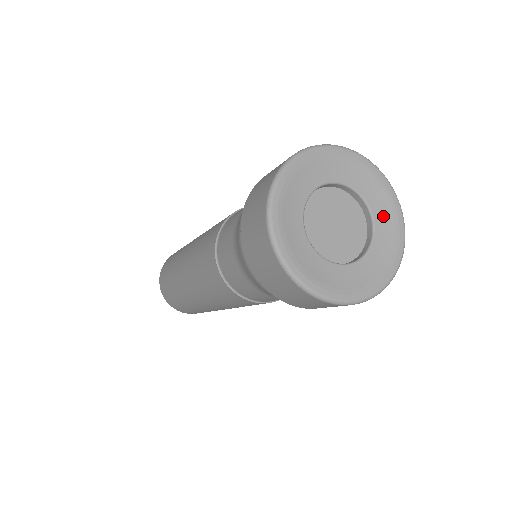
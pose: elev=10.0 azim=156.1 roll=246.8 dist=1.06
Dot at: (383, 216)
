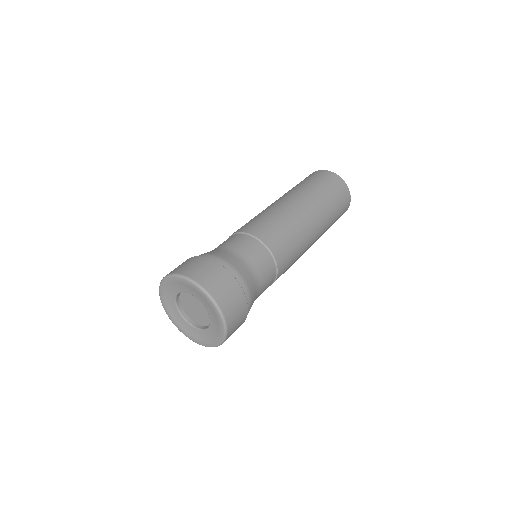
Dot at: (214, 329)
